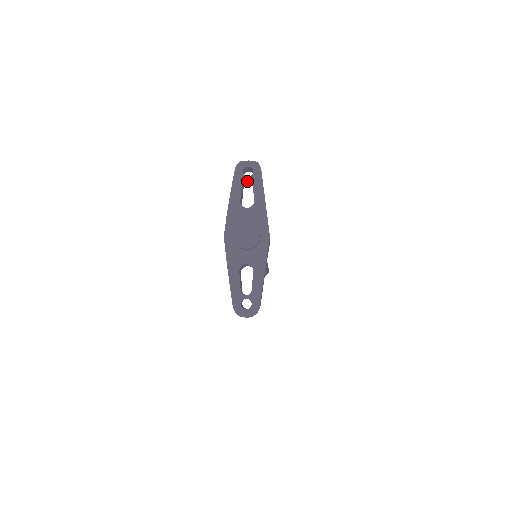
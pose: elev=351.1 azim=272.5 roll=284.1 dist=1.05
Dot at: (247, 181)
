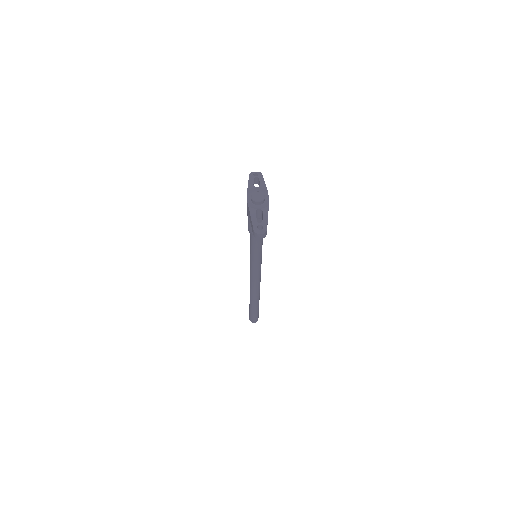
Dot at: (255, 180)
